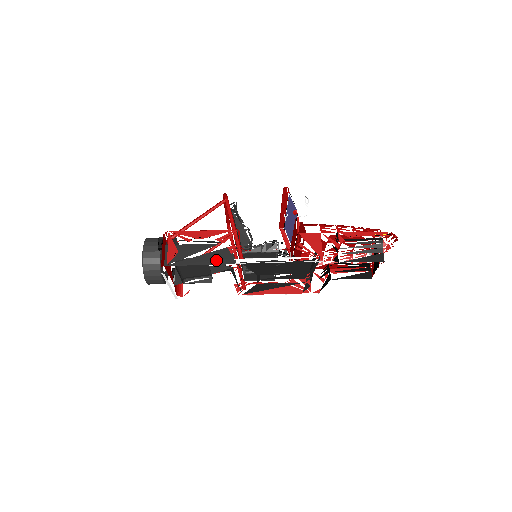
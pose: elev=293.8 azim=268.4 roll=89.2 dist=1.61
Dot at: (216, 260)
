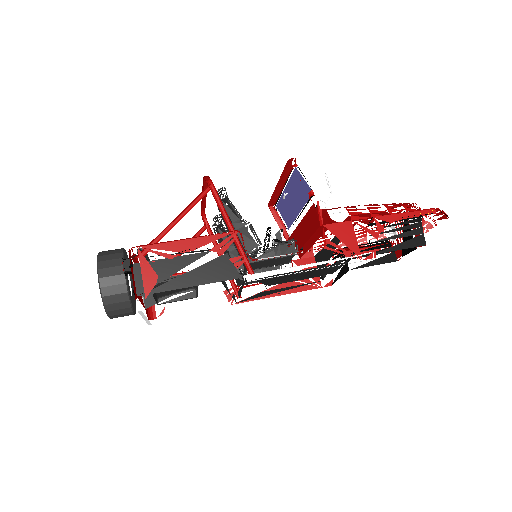
Dot at: (211, 276)
